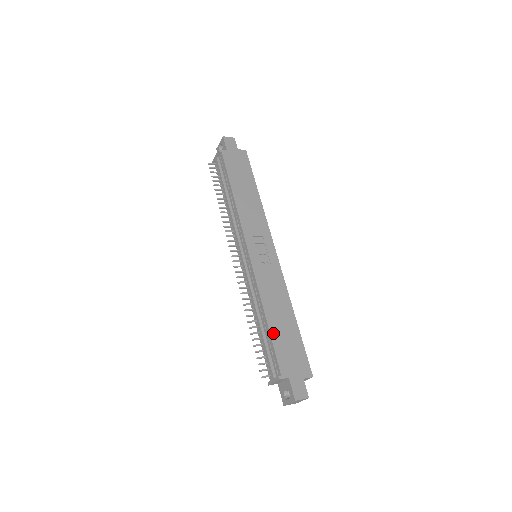
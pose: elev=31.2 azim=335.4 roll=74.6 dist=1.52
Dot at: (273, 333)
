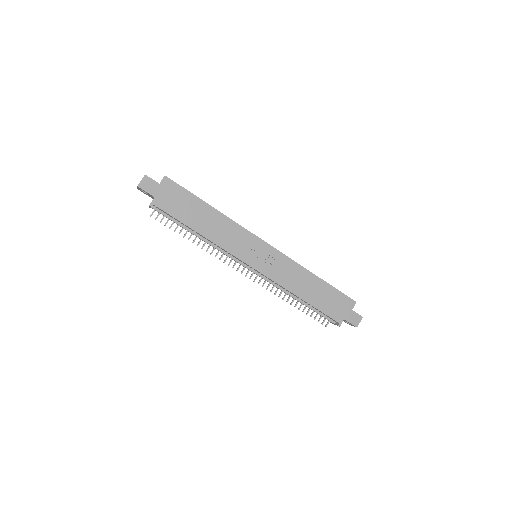
Dot at: (315, 304)
